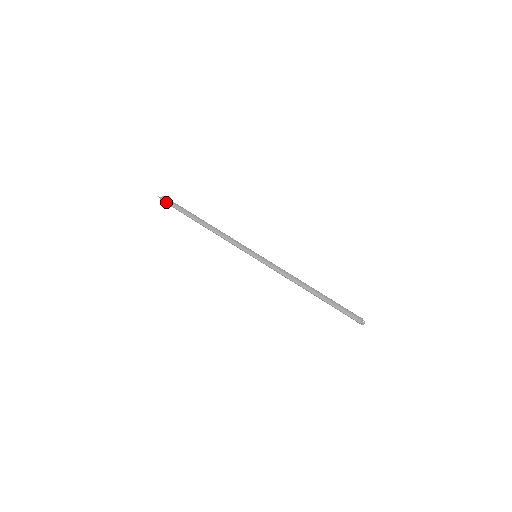
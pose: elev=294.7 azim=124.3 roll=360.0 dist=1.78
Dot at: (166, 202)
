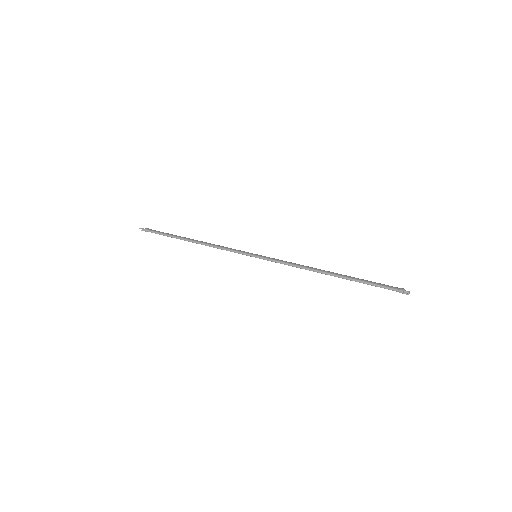
Dot at: (149, 230)
